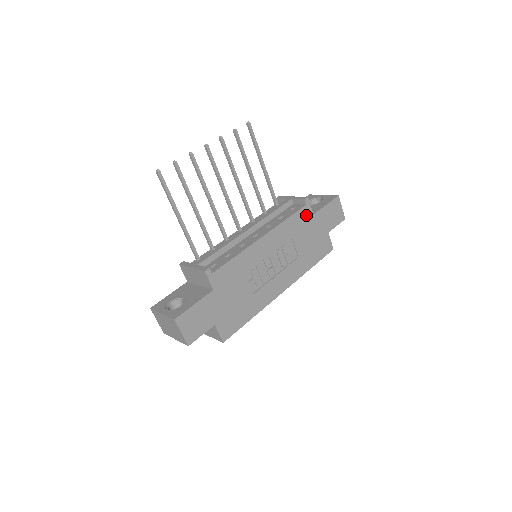
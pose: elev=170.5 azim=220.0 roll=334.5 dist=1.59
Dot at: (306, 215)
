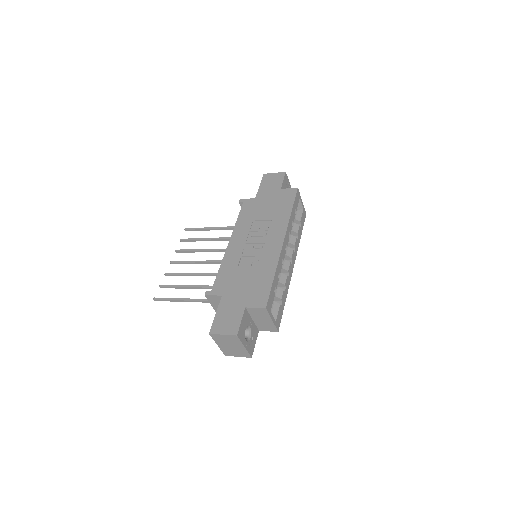
Dot at: (250, 204)
